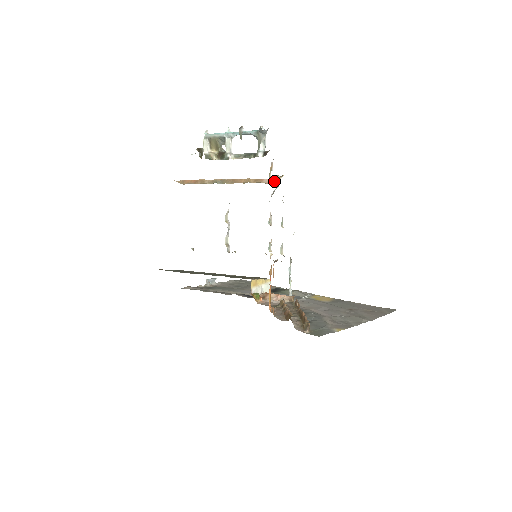
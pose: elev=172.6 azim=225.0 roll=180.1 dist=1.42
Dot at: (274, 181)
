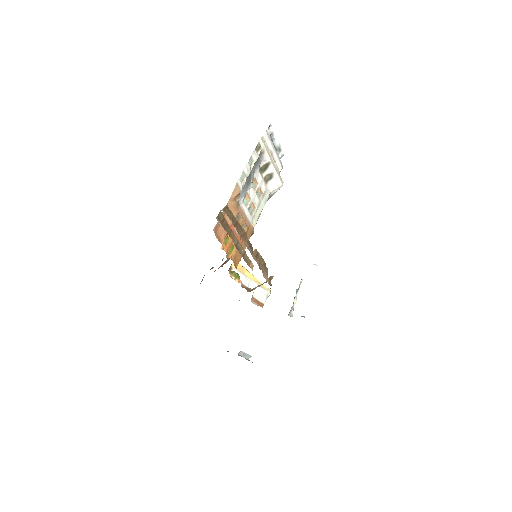
Dot at: occluded
